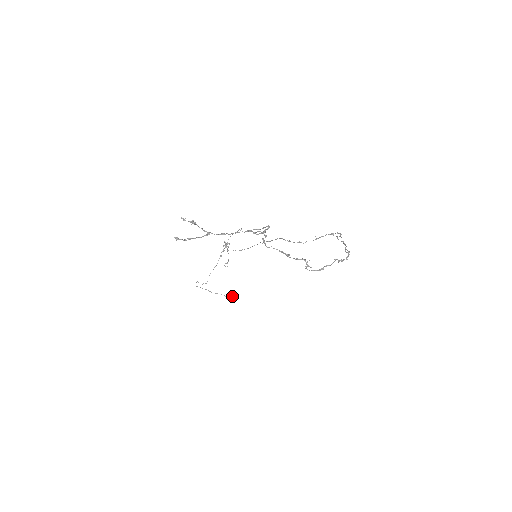
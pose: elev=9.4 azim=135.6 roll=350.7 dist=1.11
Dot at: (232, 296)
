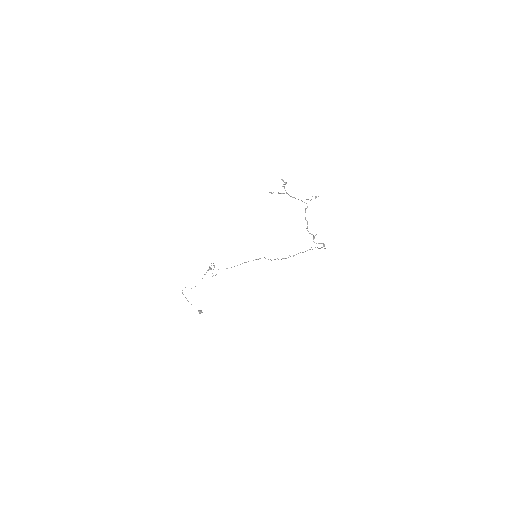
Dot at: (200, 311)
